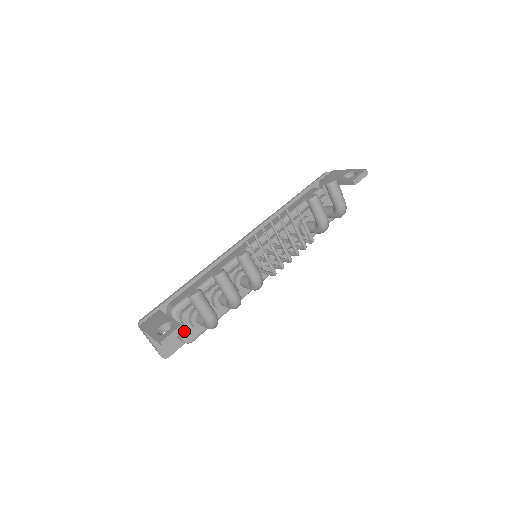
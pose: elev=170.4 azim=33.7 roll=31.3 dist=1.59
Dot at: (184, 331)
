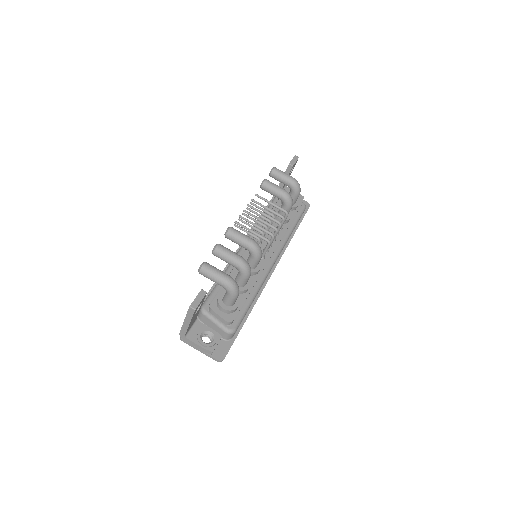
Dot at: (221, 322)
